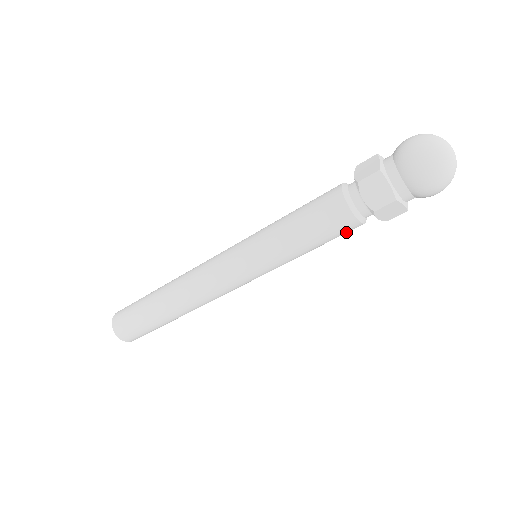
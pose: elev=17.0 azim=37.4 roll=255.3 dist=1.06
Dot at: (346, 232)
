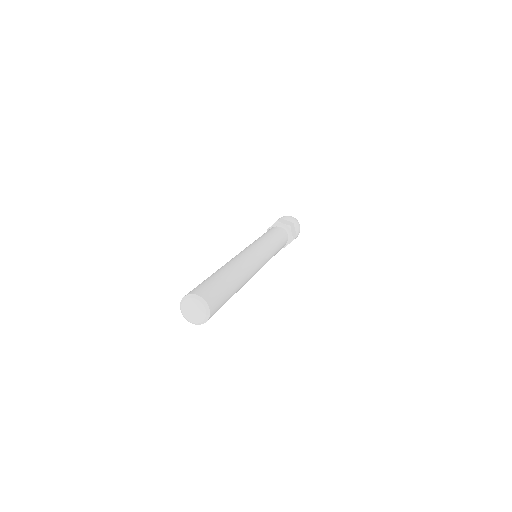
Dot at: (285, 241)
